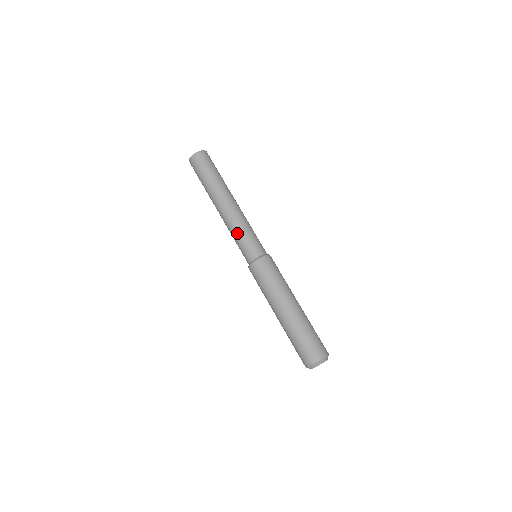
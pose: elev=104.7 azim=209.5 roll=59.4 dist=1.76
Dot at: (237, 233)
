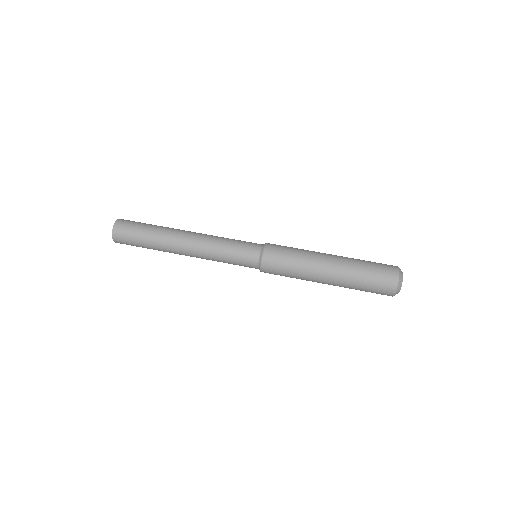
Dot at: (223, 246)
